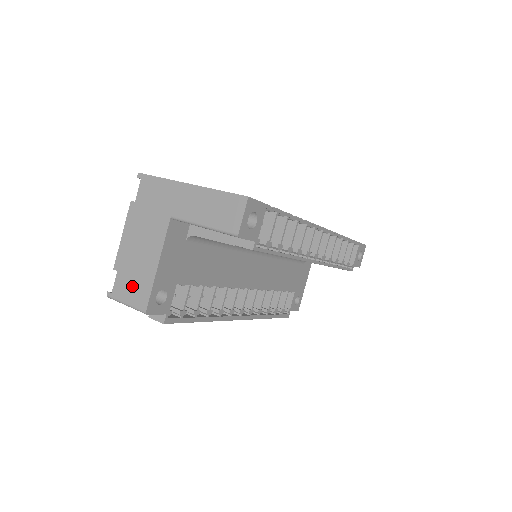
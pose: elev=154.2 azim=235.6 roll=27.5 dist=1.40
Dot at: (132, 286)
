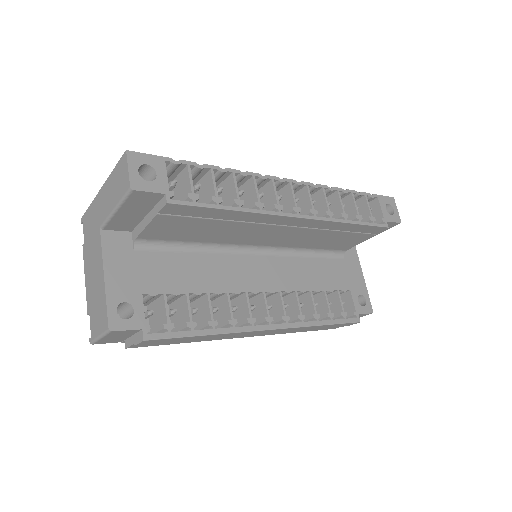
Dot at: (97, 315)
